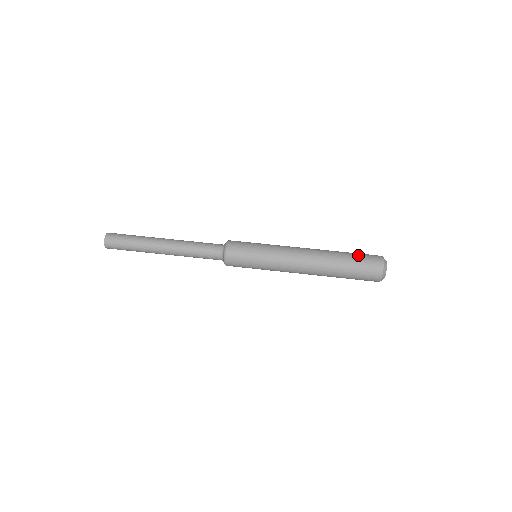
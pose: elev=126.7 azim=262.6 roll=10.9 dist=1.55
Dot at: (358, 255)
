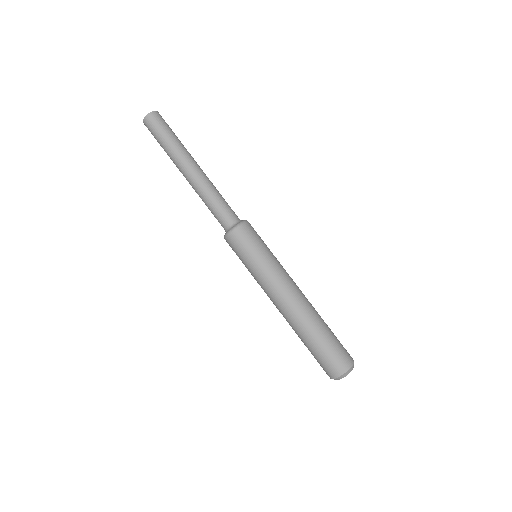
Dot at: (336, 341)
